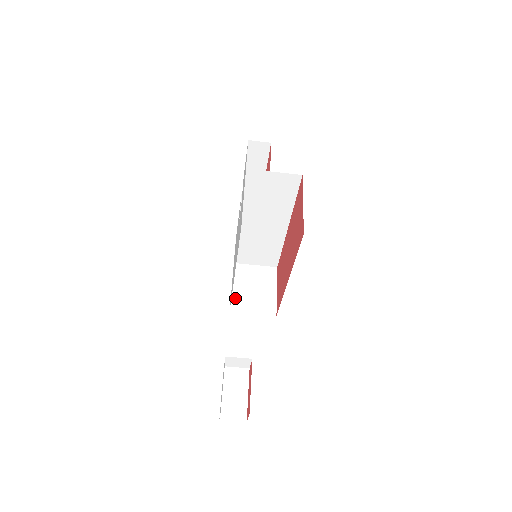
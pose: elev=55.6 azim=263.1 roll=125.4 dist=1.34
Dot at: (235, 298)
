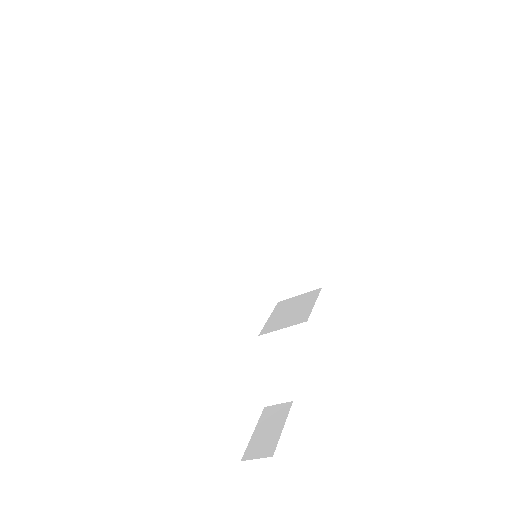
Dot at: (268, 325)
